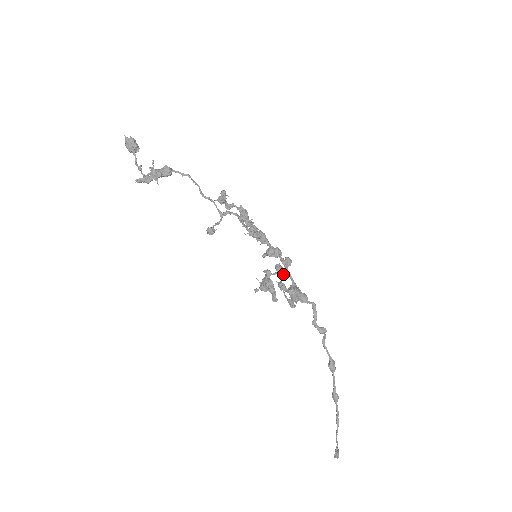
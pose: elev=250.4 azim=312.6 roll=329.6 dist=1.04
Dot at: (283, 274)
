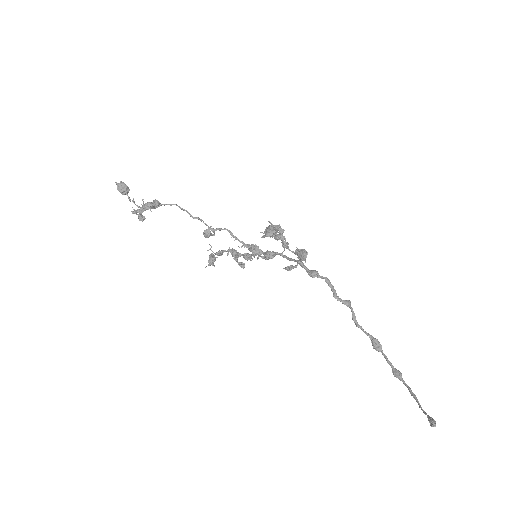
Dot at: (283, 237)
